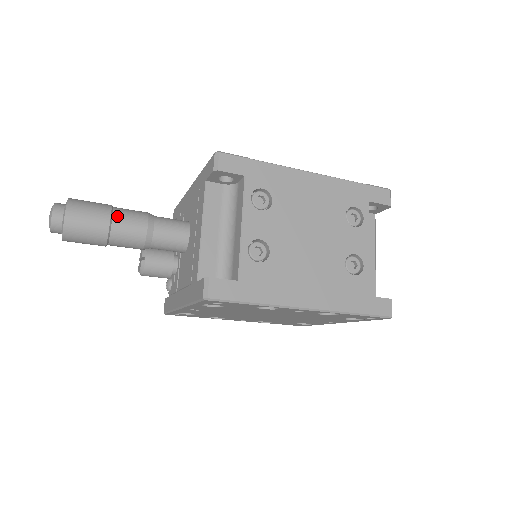
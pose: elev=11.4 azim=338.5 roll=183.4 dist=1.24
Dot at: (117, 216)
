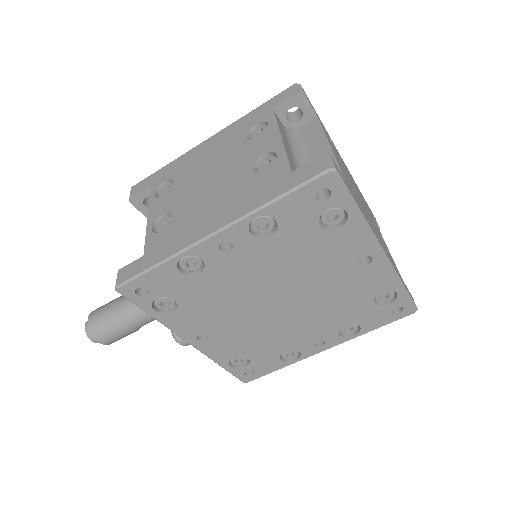
Dot at: (122, 298)
